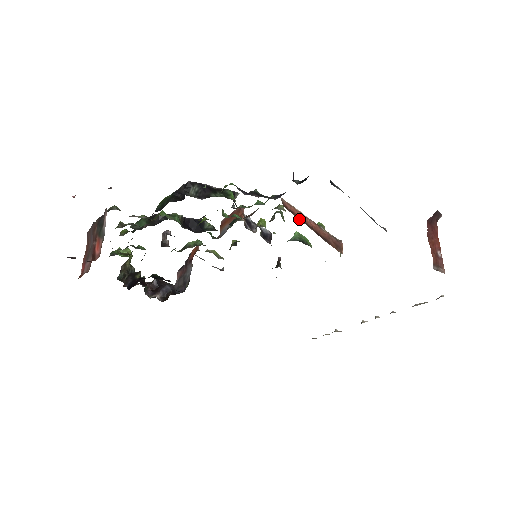
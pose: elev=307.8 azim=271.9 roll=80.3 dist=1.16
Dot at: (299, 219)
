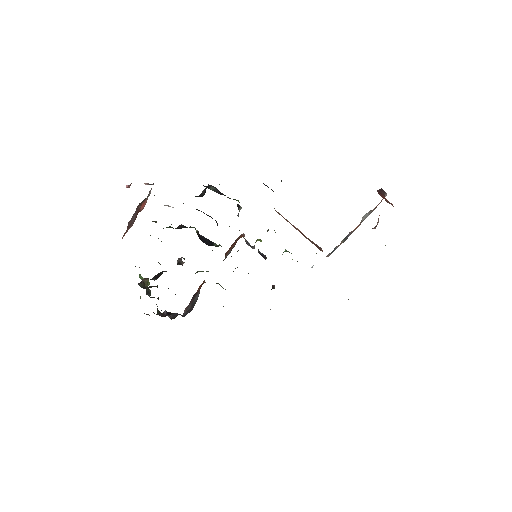
Dot at: occluded
